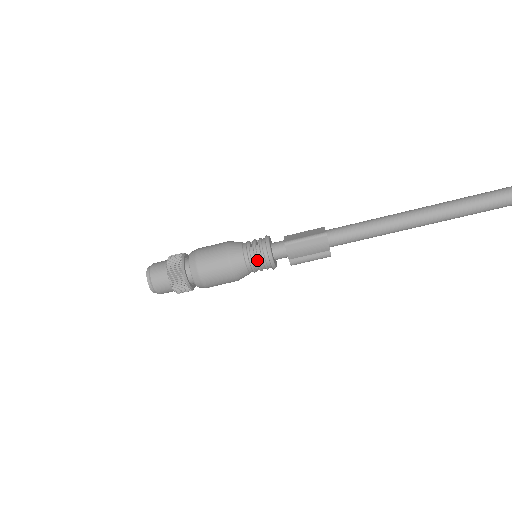
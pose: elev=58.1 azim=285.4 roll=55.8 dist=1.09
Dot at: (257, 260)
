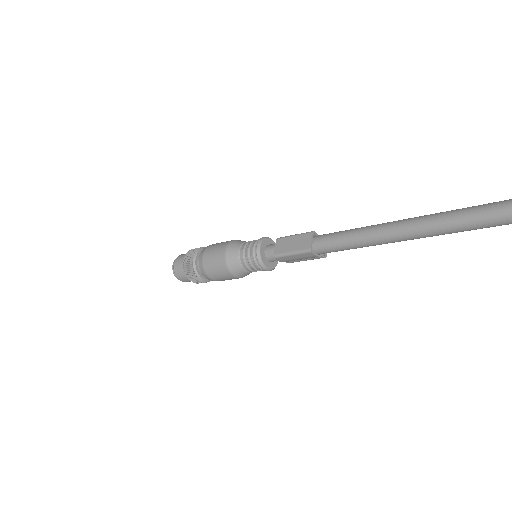
Dot at: (254, 269)
